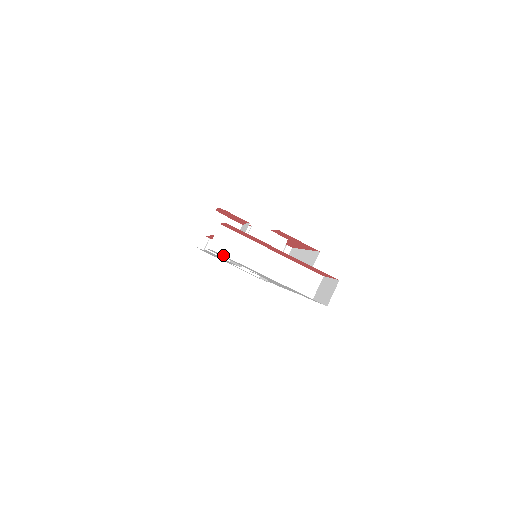
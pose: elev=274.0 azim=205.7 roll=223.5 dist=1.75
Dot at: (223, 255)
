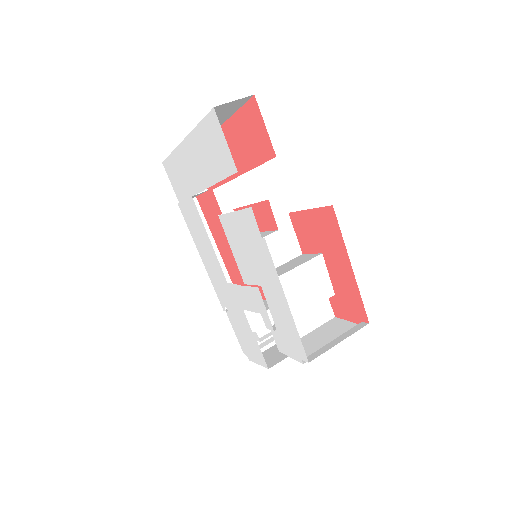
Dot at: occluded
